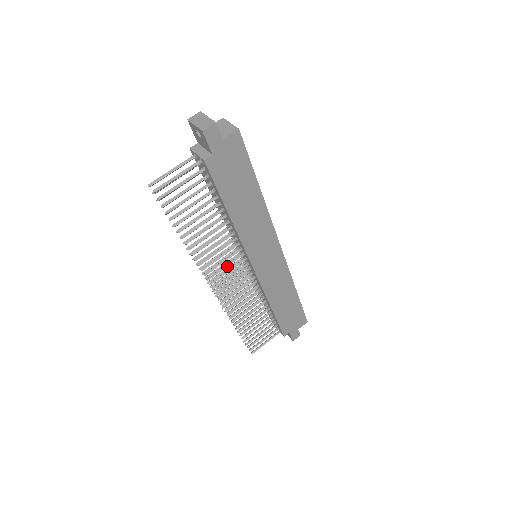
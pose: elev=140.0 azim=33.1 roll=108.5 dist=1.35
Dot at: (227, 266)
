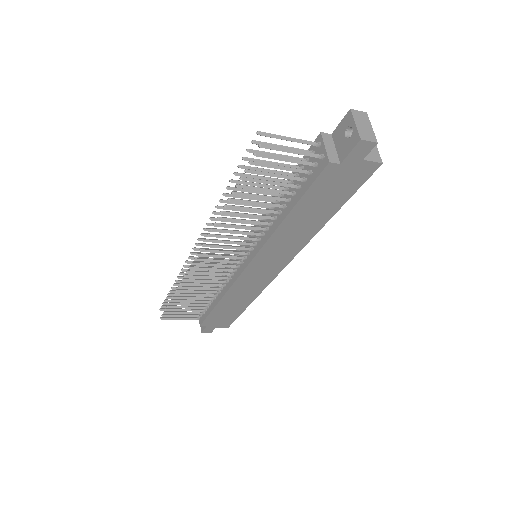
Dot at: (230, 248)
